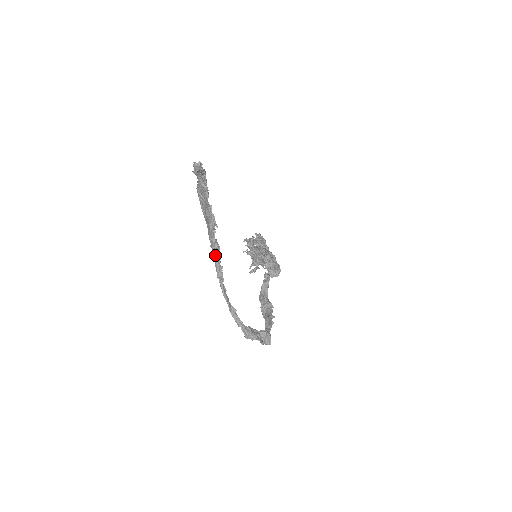
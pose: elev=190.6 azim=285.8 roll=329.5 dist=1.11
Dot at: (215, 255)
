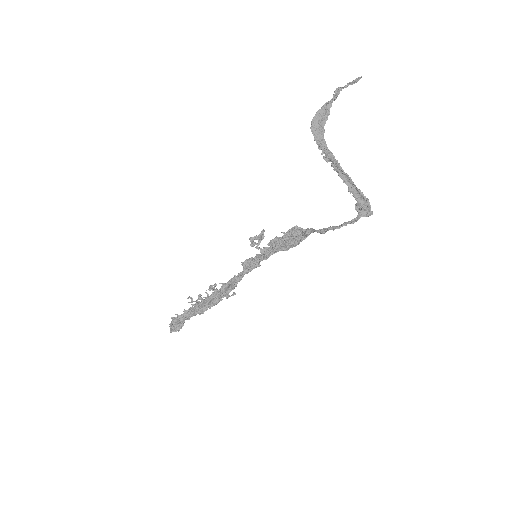
Dot at: (329, 156)
